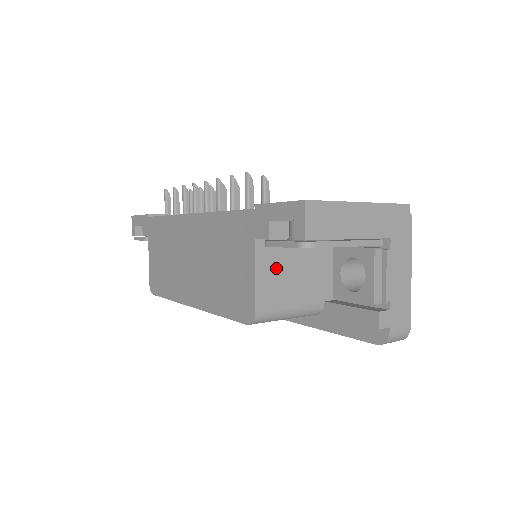
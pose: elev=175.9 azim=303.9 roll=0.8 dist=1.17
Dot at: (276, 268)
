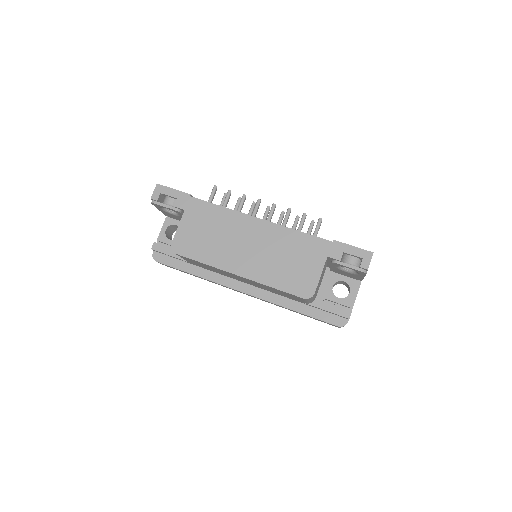
Dot at: occluded
